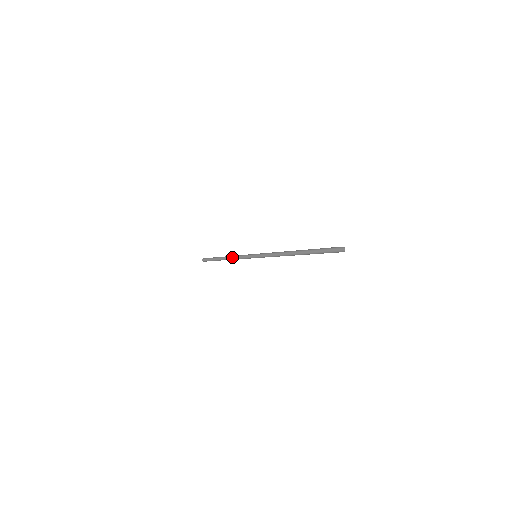
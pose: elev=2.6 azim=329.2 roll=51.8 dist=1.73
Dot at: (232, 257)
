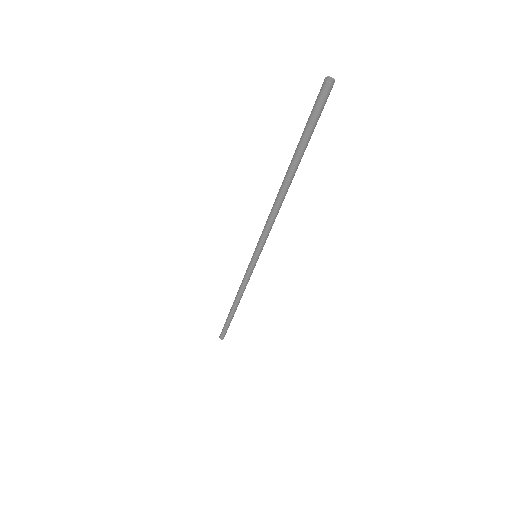
Dot at: occluded
